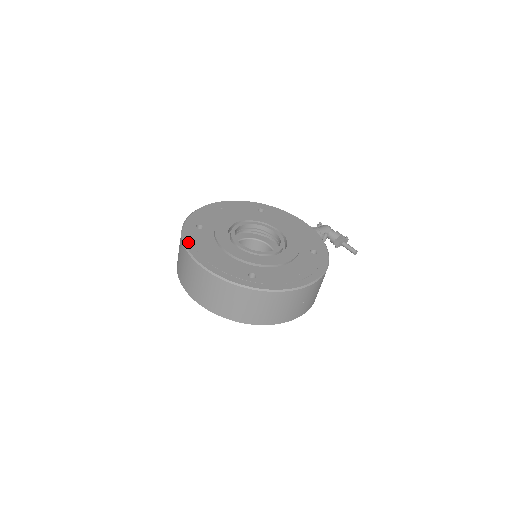
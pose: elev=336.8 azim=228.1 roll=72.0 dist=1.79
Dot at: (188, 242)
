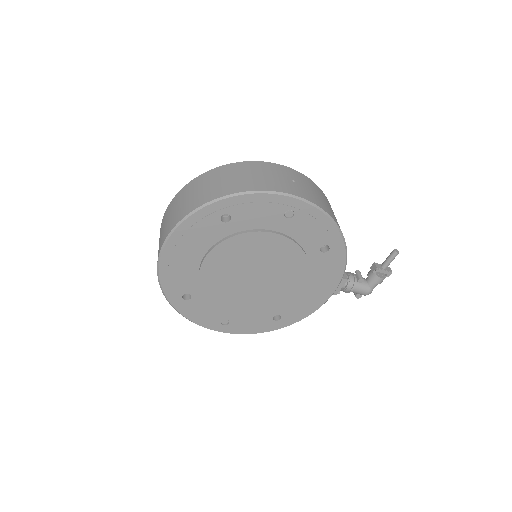
Dot at: occluded
